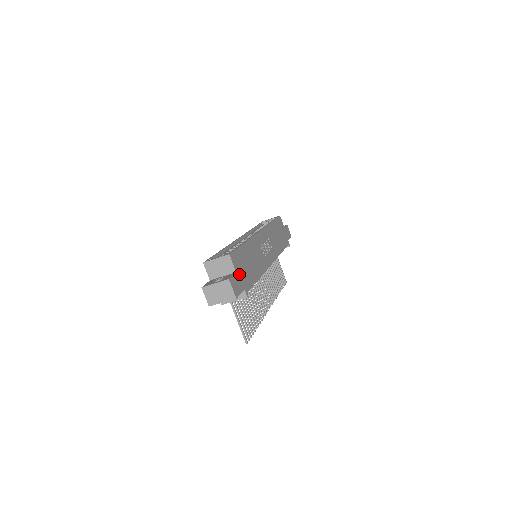
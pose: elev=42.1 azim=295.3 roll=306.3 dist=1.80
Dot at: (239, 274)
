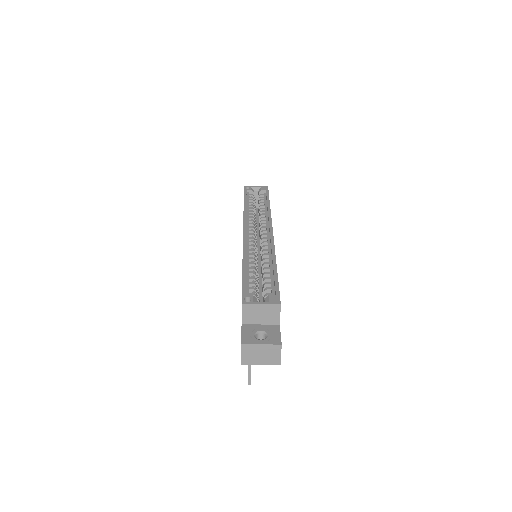
Dot at: occluded
